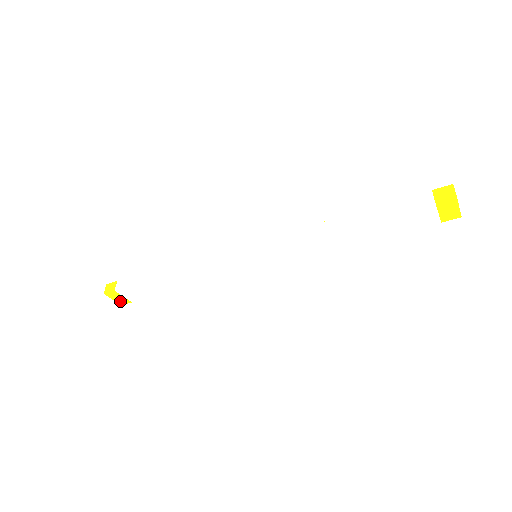
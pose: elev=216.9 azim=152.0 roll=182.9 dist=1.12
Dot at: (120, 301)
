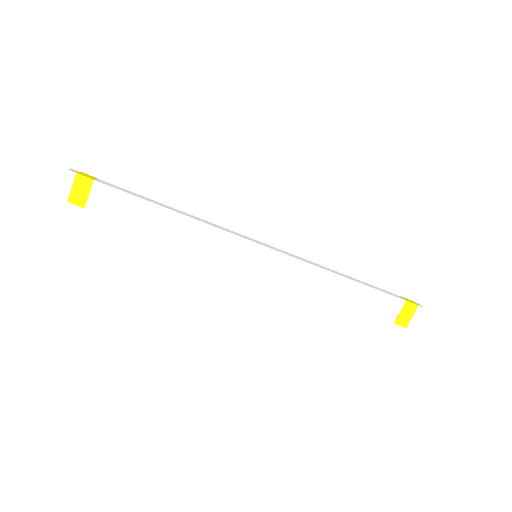
Dot at: (75, 196)
